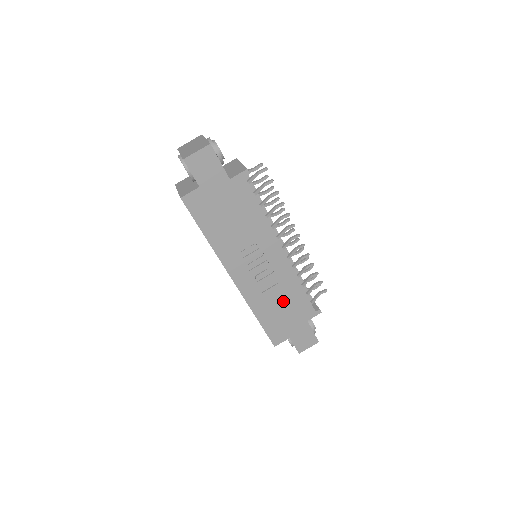
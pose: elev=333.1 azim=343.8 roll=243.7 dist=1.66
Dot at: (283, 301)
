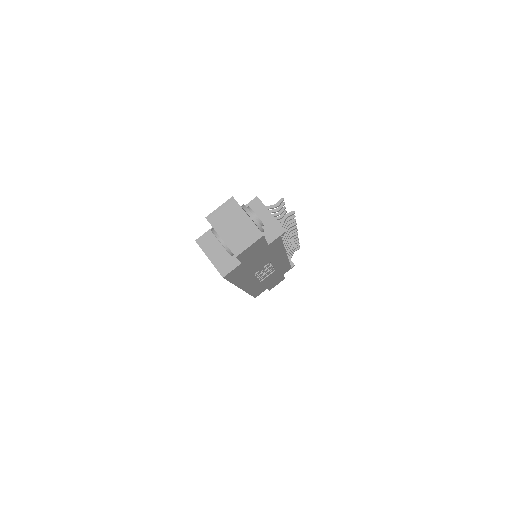
Dot at: (272, 277)
